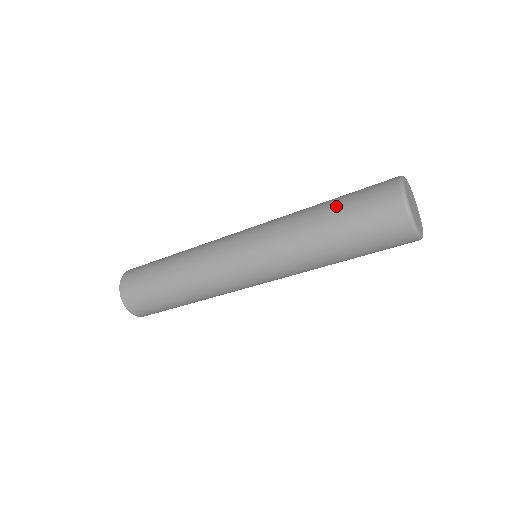
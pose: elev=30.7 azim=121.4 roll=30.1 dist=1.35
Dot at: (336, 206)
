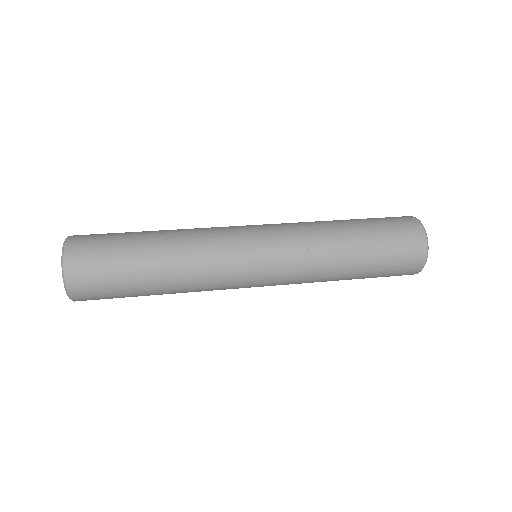
Dot at: (368, 236)
